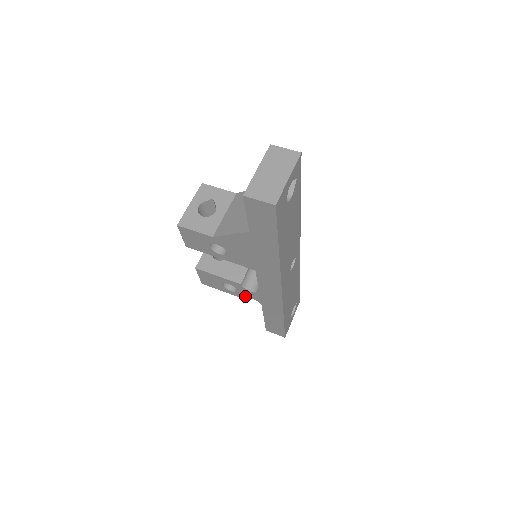
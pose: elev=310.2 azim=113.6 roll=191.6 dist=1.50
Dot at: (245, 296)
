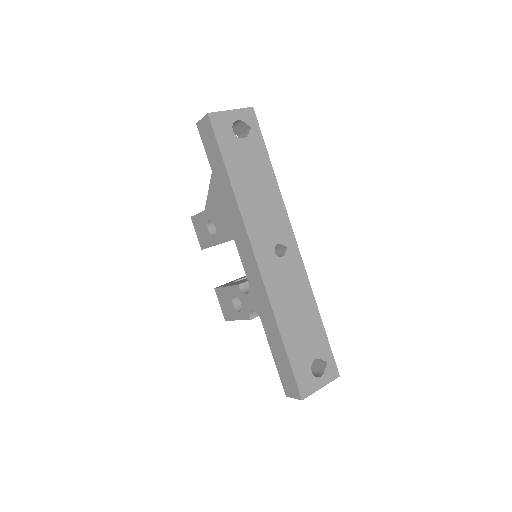
Dot at: (248, 312)
